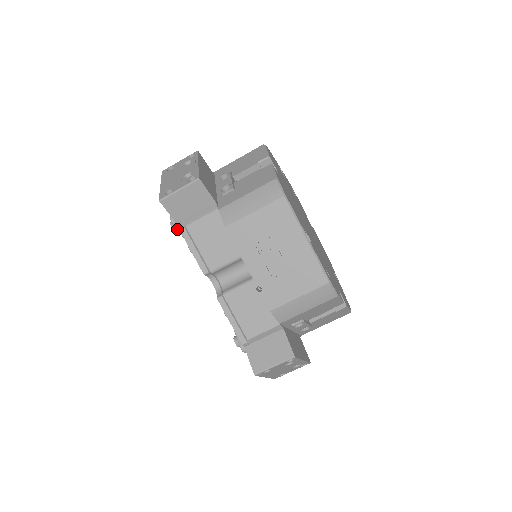
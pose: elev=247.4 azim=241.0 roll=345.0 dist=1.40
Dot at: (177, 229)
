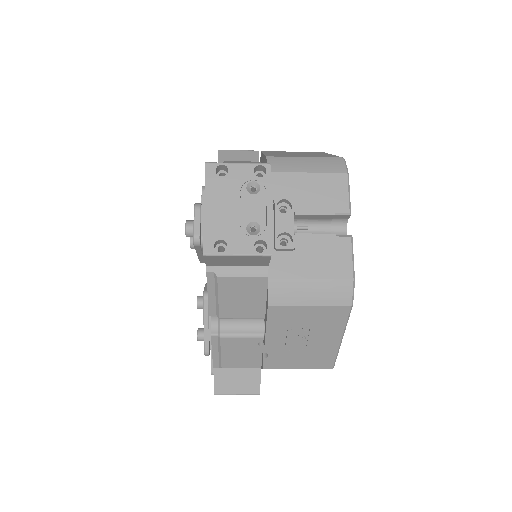
Dot at: (195, 248)
